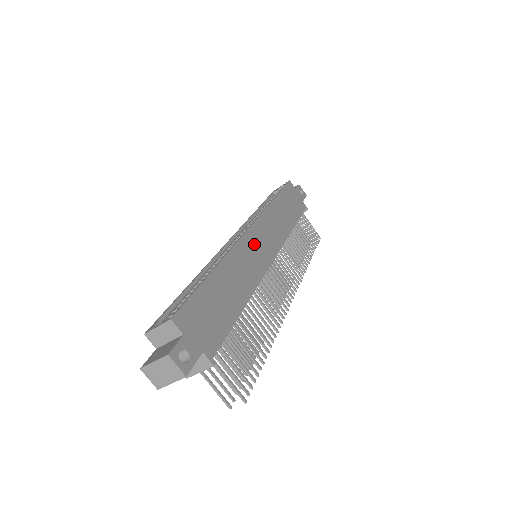
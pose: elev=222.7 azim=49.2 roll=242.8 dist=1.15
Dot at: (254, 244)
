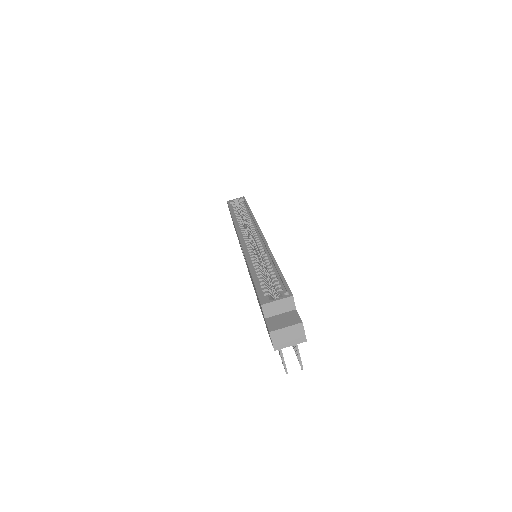
Dot at: occluded
